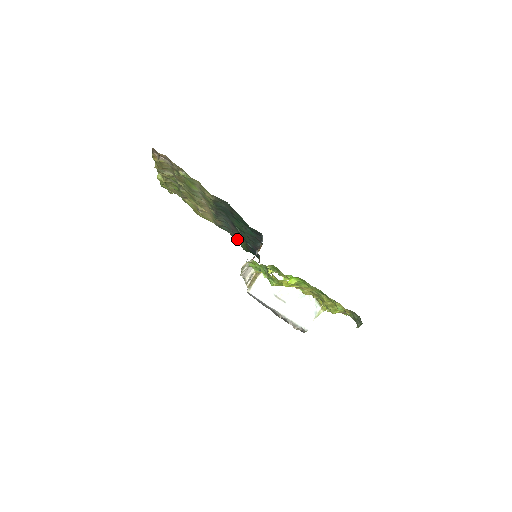
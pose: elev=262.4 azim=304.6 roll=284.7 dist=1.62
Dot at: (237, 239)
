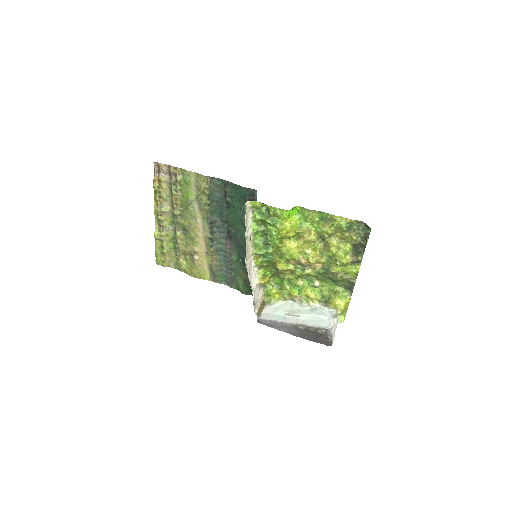
Dot at: (235, 283)
